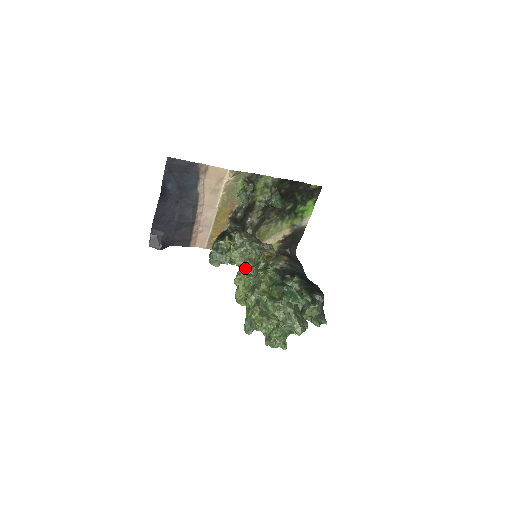
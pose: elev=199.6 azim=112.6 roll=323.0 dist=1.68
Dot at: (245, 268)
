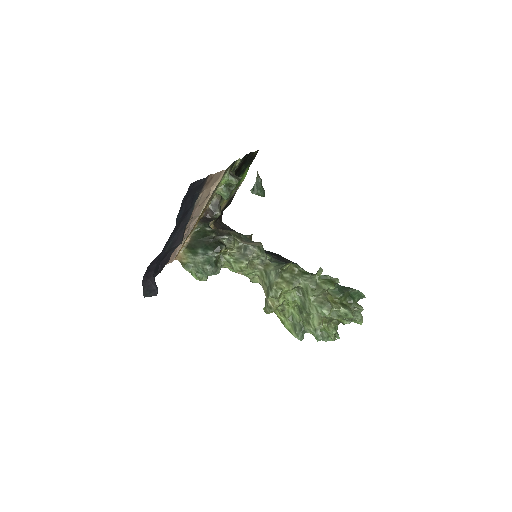
Dot at: (279, 280)
